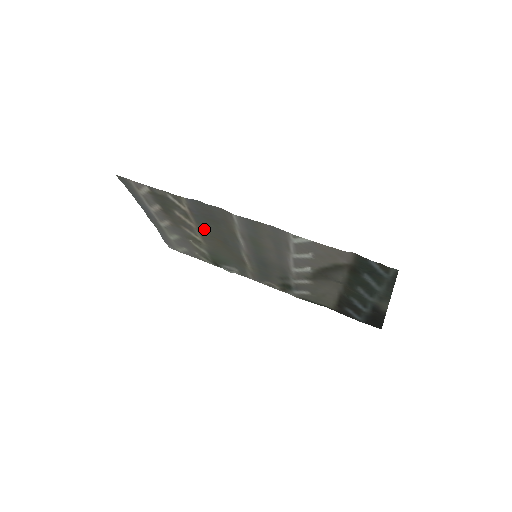
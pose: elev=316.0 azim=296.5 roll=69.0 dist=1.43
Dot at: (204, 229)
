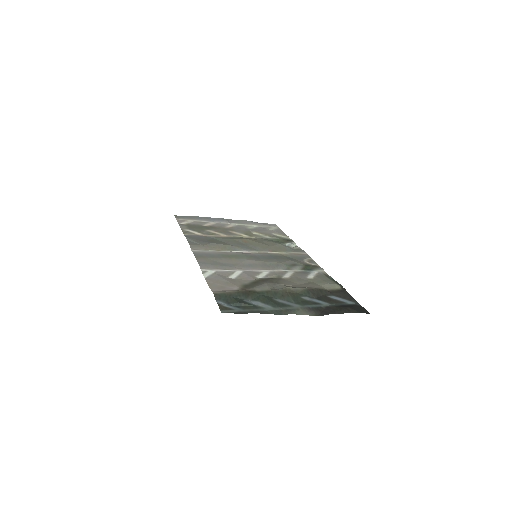
Dot at: (228, 238)
